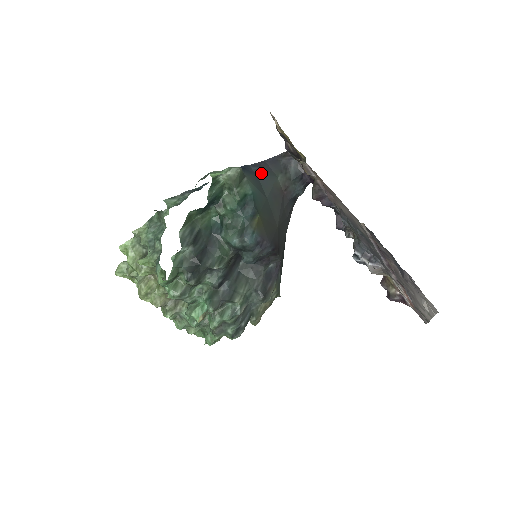
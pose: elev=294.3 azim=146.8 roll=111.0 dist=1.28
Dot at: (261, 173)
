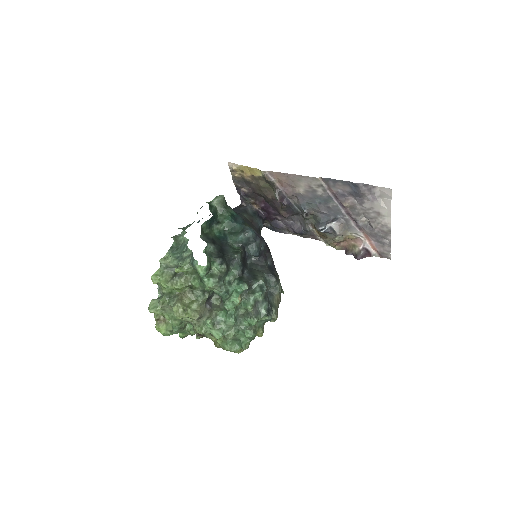
Dot at: occluded
